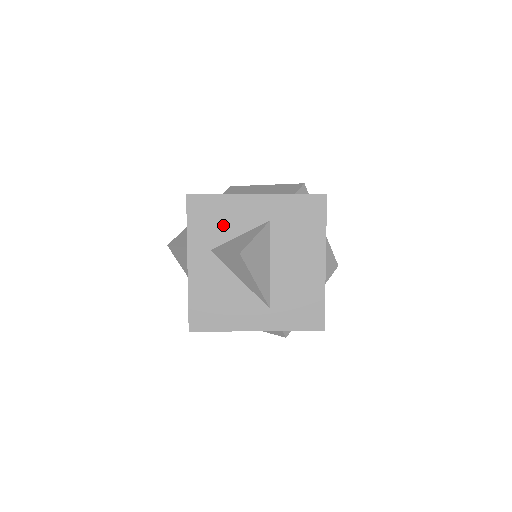
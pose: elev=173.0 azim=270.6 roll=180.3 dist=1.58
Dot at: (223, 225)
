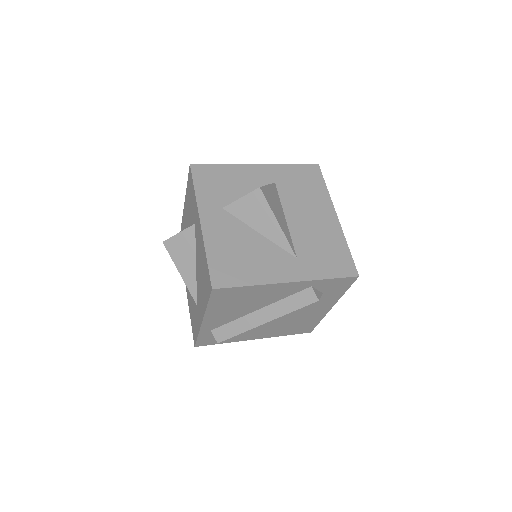
Dot at: (231, 187)
